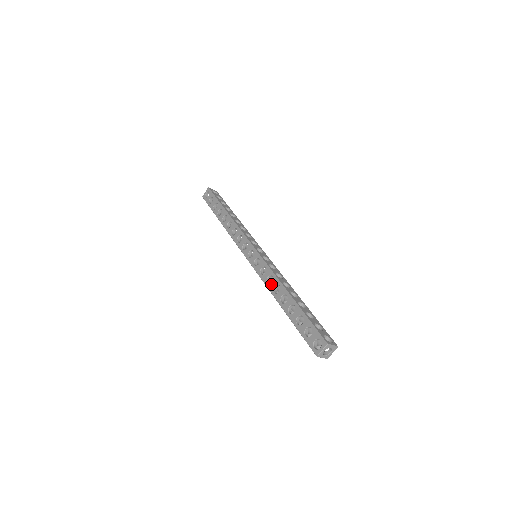
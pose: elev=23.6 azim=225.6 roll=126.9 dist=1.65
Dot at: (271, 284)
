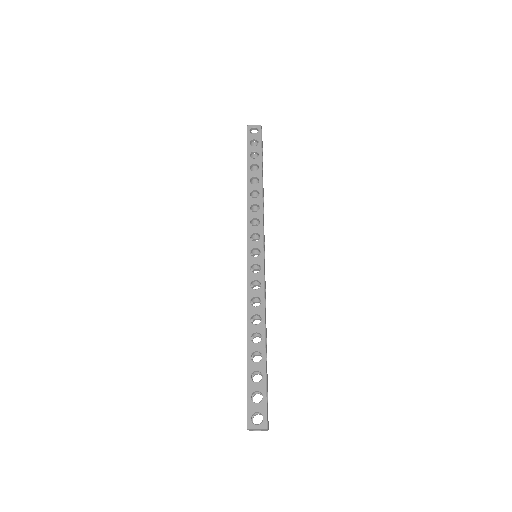
Dot at: (254, 308)
